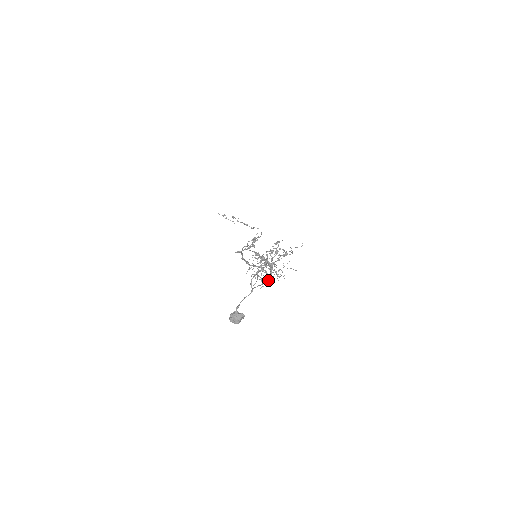
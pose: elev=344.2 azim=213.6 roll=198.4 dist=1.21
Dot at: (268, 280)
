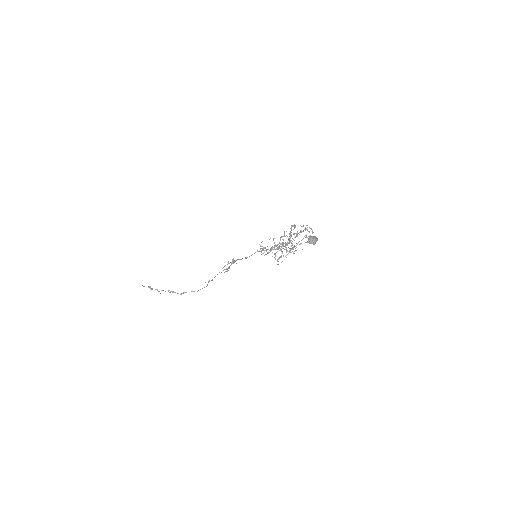
Dot at: occluded
